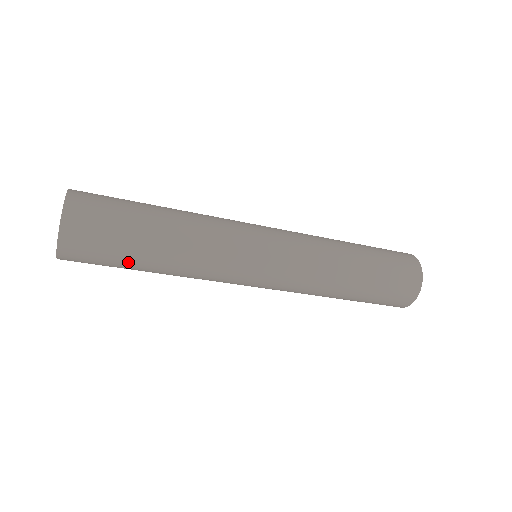
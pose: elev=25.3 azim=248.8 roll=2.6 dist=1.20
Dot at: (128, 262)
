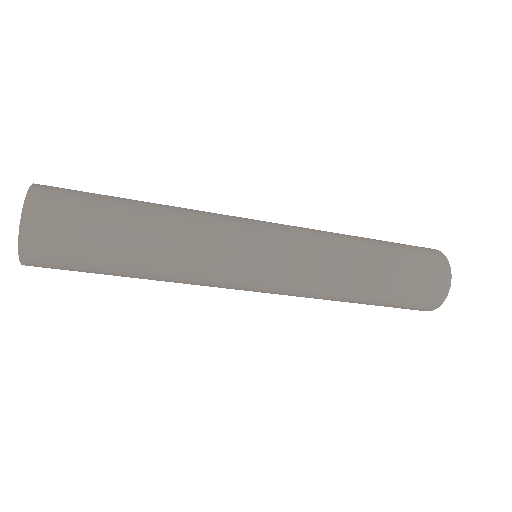
Dot at: (104, 271)
